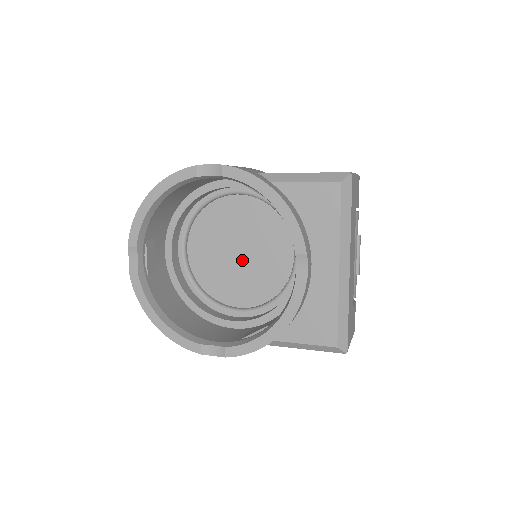
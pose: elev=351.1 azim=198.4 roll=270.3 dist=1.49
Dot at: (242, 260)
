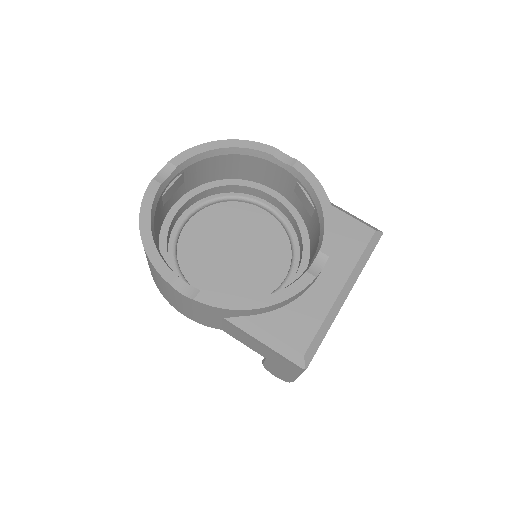
Dot at: (234, 258)
